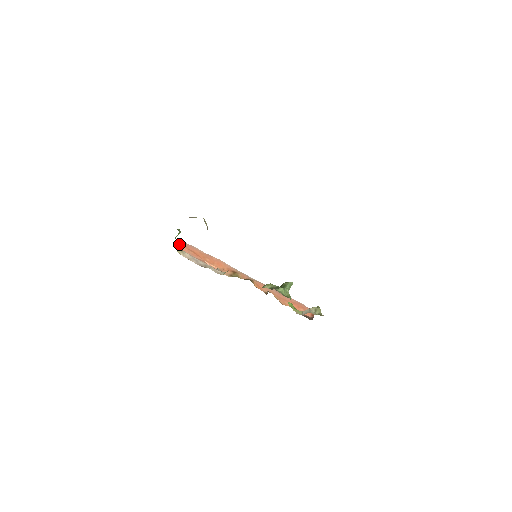
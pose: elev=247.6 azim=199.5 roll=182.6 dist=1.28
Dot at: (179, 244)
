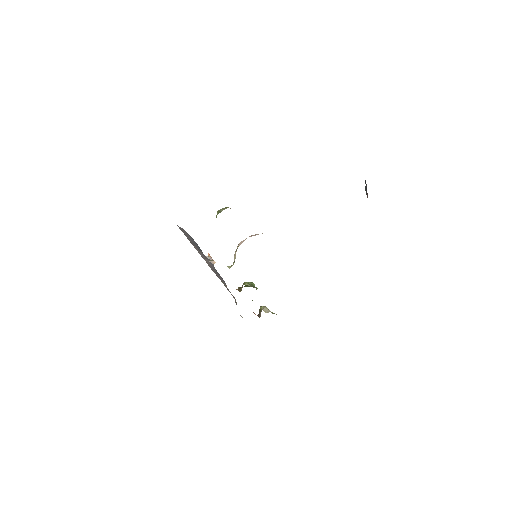
Dot at: occluded
